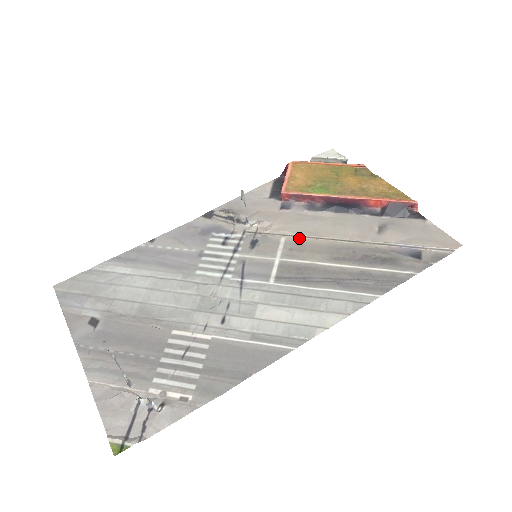
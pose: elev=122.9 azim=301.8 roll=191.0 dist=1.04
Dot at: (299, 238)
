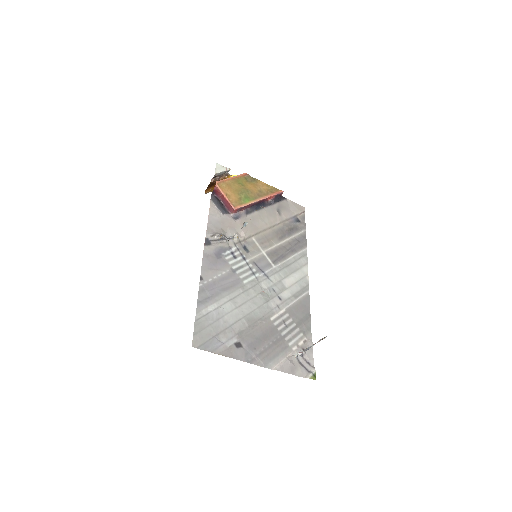
Dot at: (258, 234)
